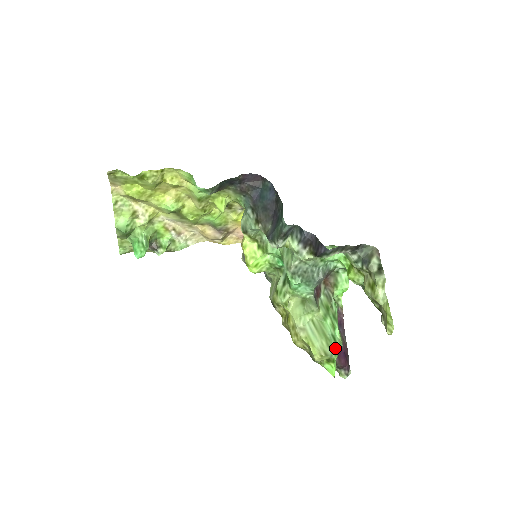
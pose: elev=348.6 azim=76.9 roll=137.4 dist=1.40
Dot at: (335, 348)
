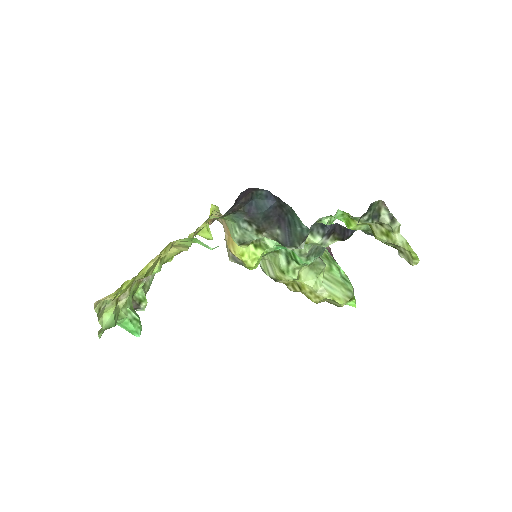
Dot at: (351, 287)
